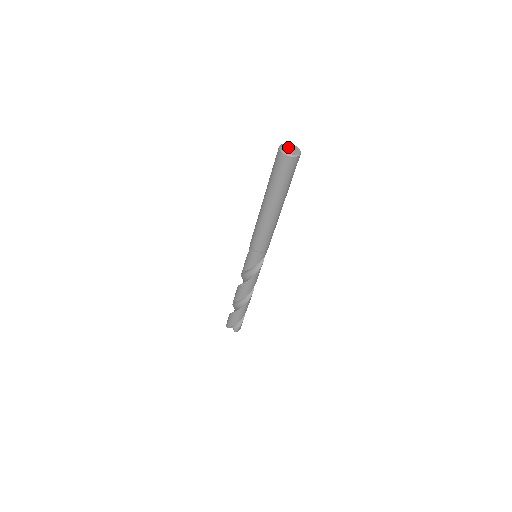
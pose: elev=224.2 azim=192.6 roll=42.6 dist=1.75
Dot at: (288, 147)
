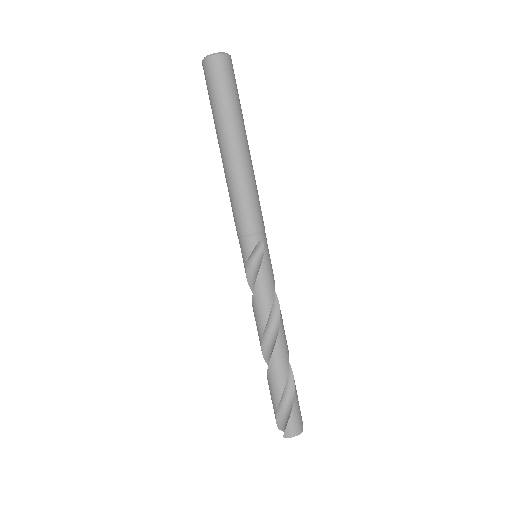
Dot at: occluded
